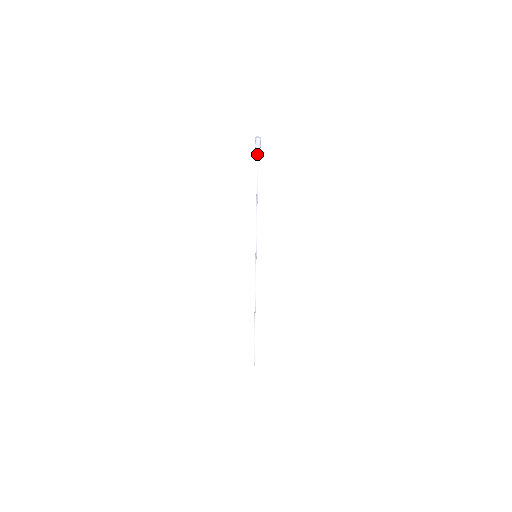
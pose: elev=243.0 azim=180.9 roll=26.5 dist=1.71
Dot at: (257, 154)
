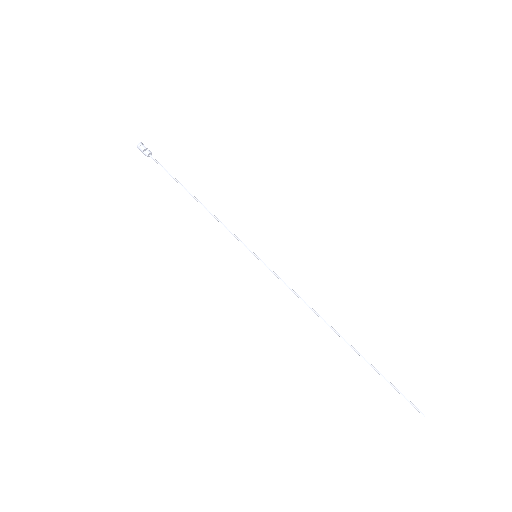
Dot at: (153, 158)
